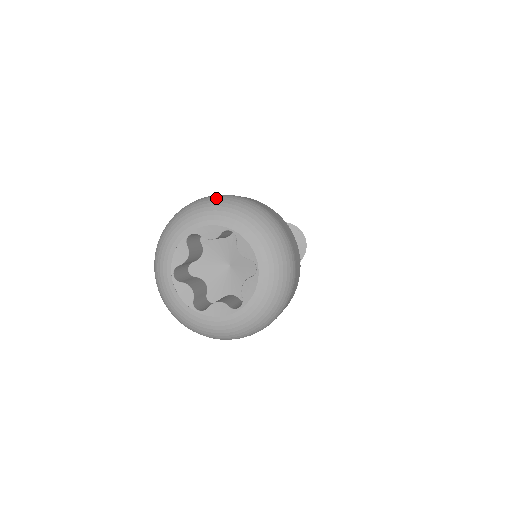
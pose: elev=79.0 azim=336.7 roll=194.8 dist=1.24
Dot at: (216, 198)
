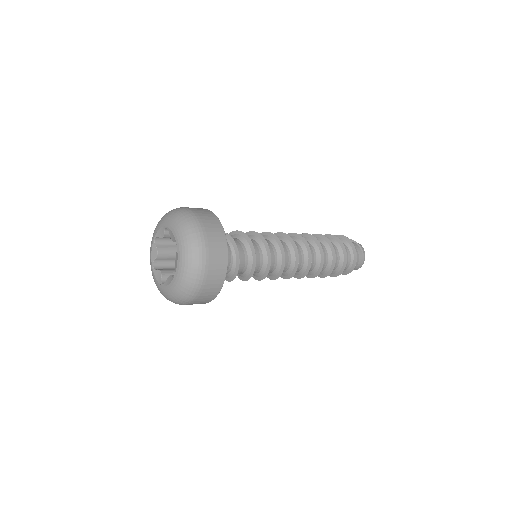
Dot at: occluded
